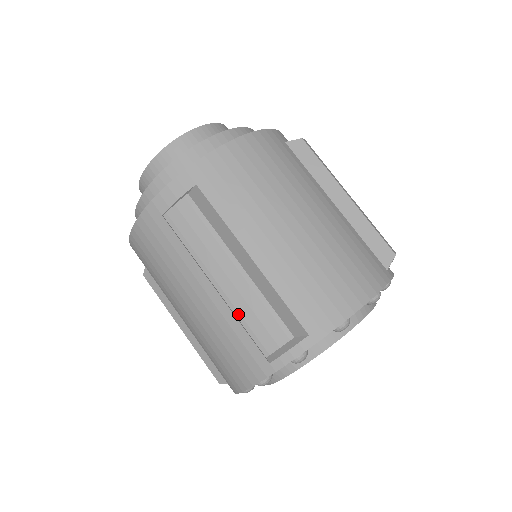
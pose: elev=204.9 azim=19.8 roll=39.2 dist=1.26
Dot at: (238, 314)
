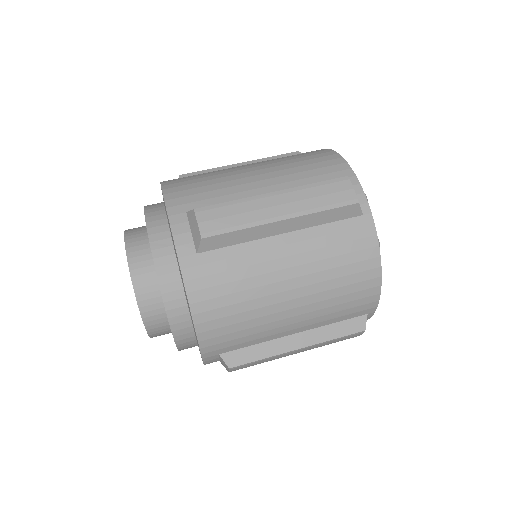
Dot at: occluded
